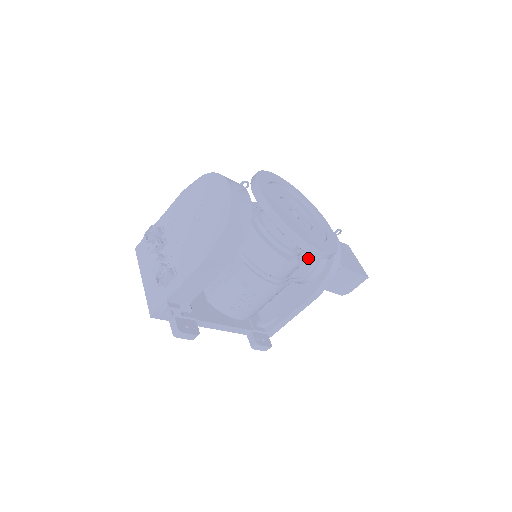
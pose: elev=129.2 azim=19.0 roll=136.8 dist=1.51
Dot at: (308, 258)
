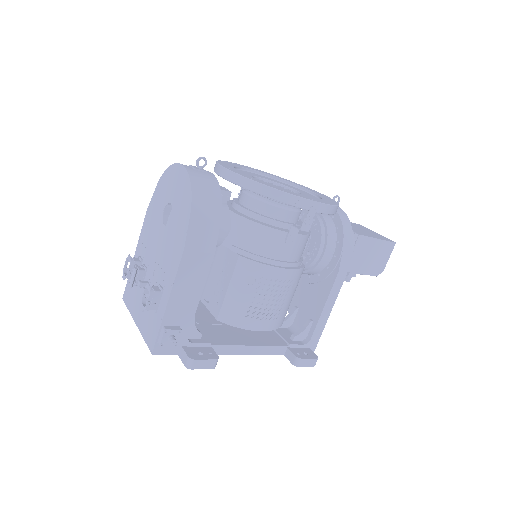
Dot at: (314, 236)
